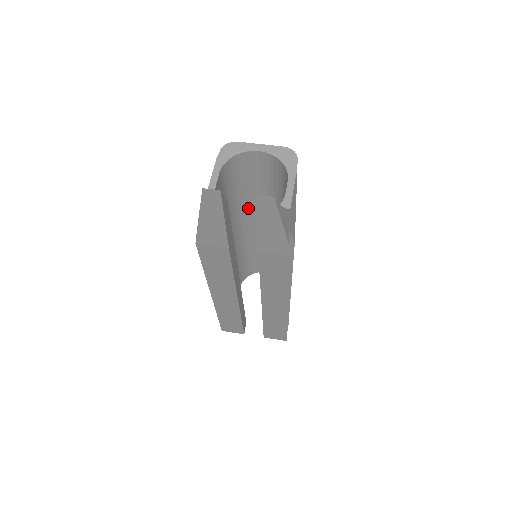
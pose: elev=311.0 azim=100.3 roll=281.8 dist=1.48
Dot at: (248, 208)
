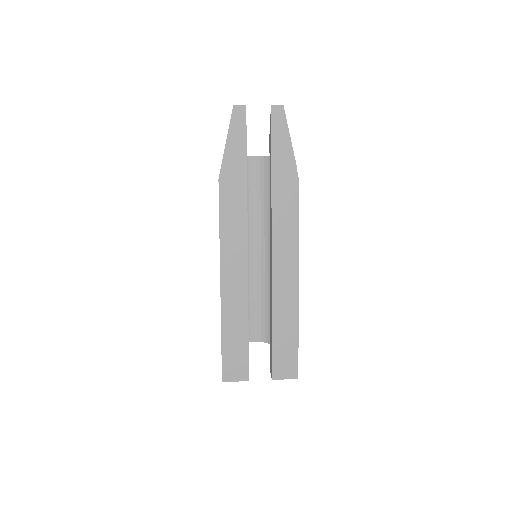
Dot at: occluded
